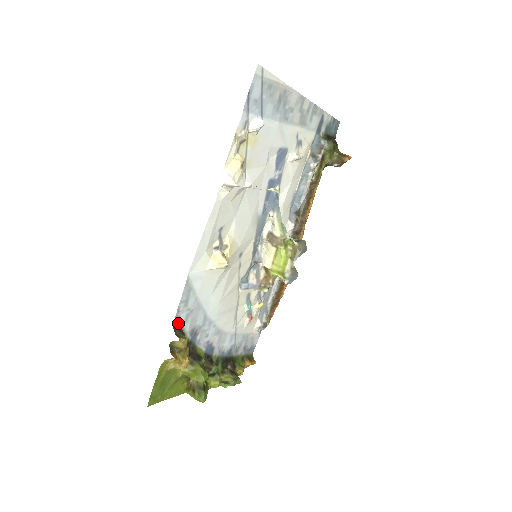
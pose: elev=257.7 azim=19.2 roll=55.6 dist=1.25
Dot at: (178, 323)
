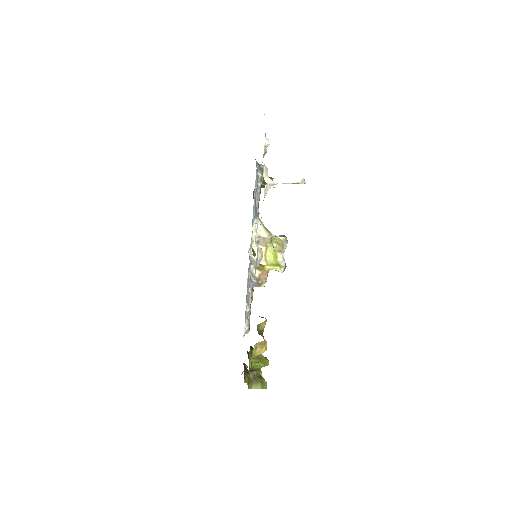
Dot at: occluded
